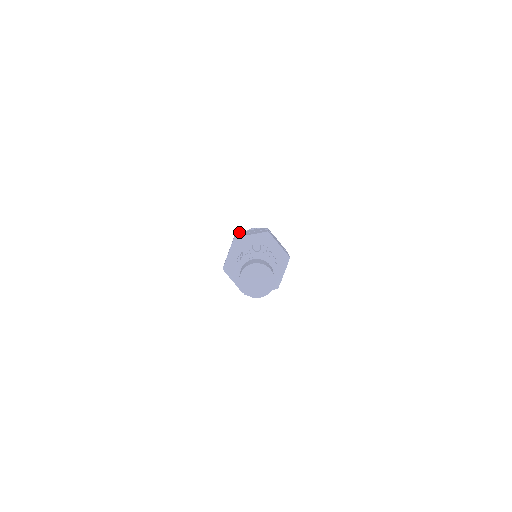
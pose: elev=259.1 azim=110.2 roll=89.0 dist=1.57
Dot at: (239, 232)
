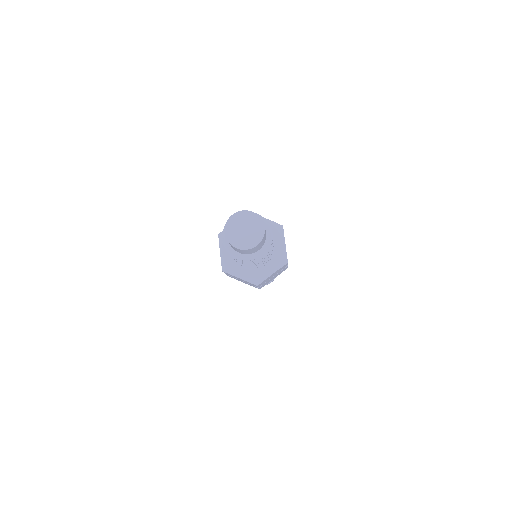
Dot at: occluded
